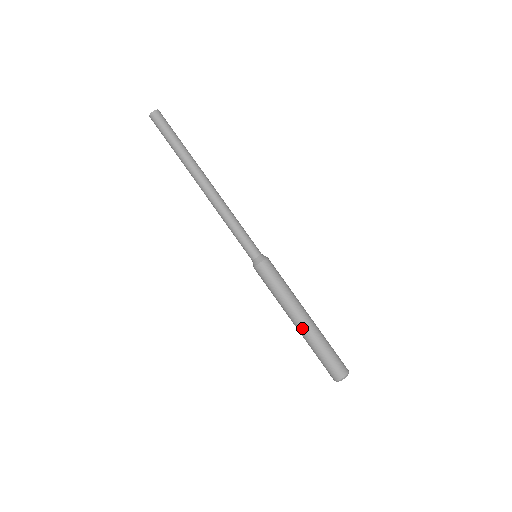
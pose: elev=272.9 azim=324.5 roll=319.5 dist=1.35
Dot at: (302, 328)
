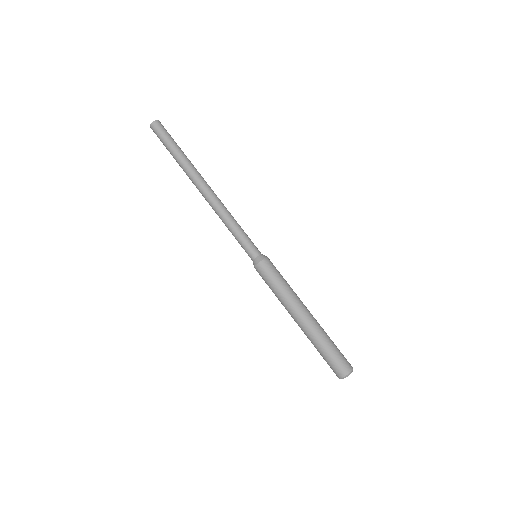
Dot at: (301, 327)
